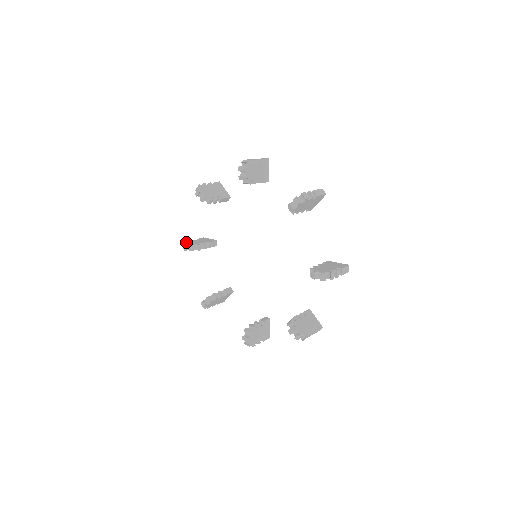
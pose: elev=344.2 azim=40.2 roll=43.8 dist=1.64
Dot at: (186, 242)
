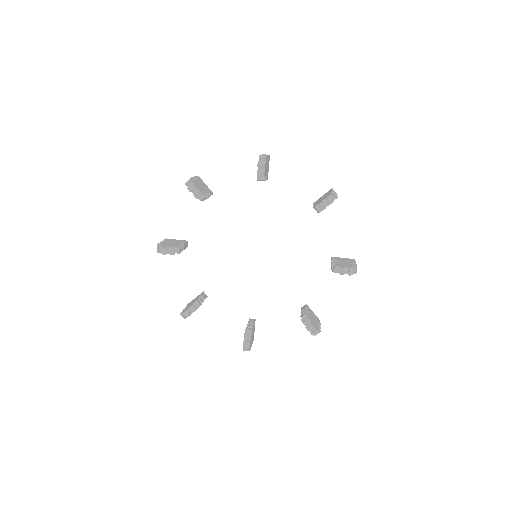
Dot at: (157, 244)
